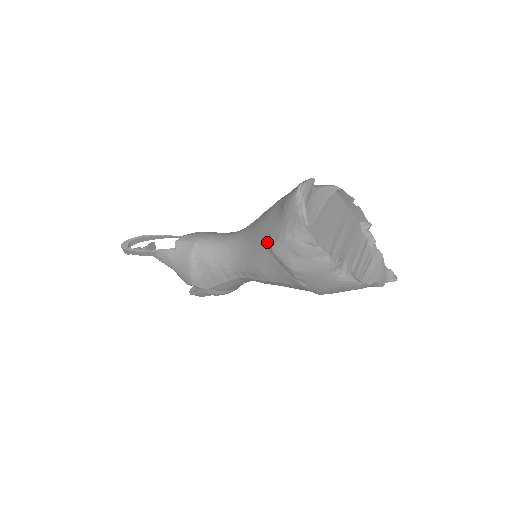
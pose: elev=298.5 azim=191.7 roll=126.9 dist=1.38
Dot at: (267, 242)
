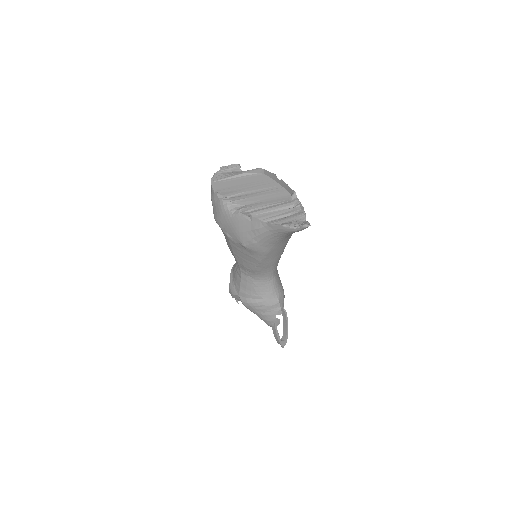
Dot at: occluded
